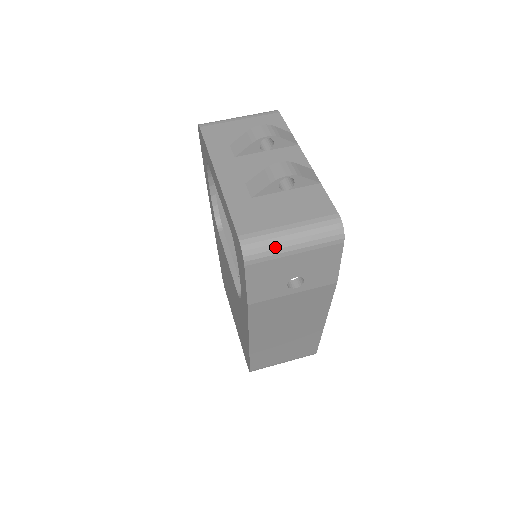
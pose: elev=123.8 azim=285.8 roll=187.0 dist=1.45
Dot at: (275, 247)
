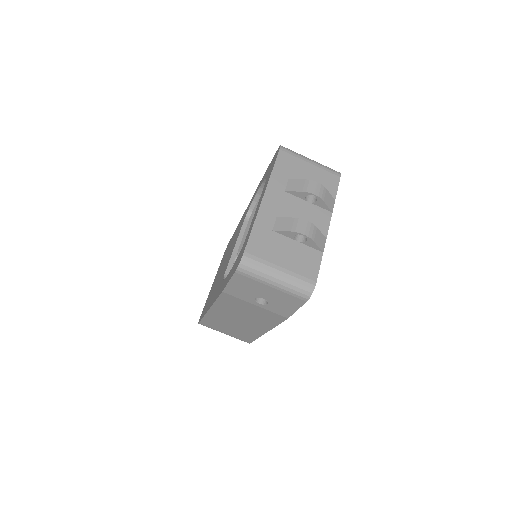
Dot at: (262, 275)
